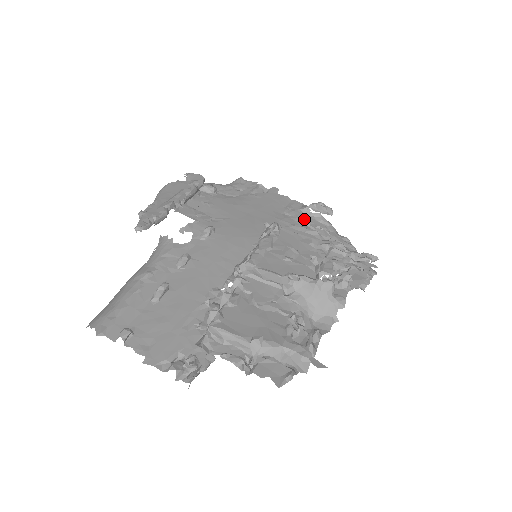
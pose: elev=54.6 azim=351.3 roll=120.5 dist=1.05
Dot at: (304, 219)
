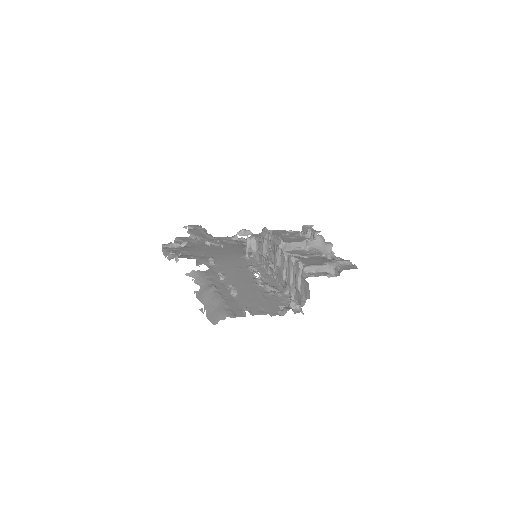
Dot at: (240, 242)
